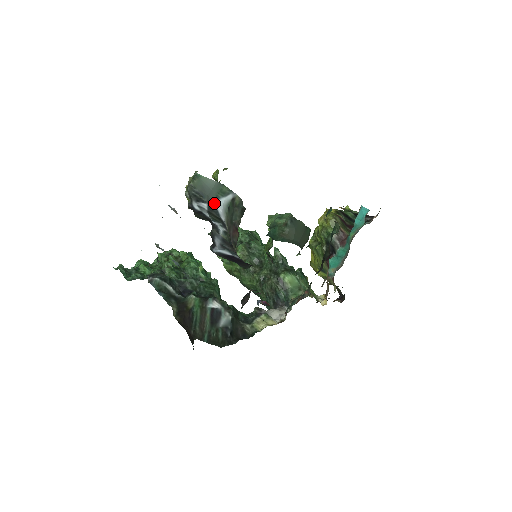
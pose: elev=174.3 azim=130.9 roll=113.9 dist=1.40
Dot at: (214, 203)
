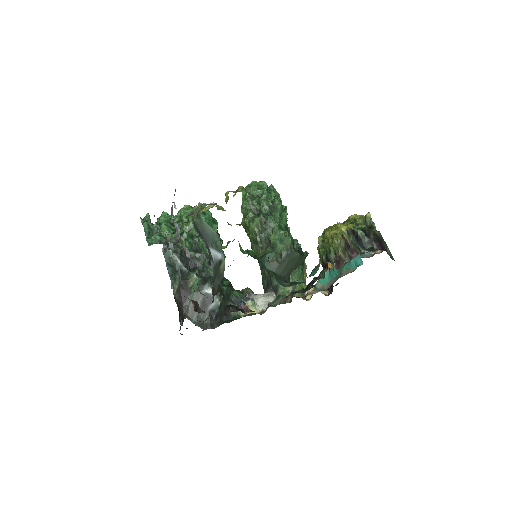
Dot at: (209, 248)
